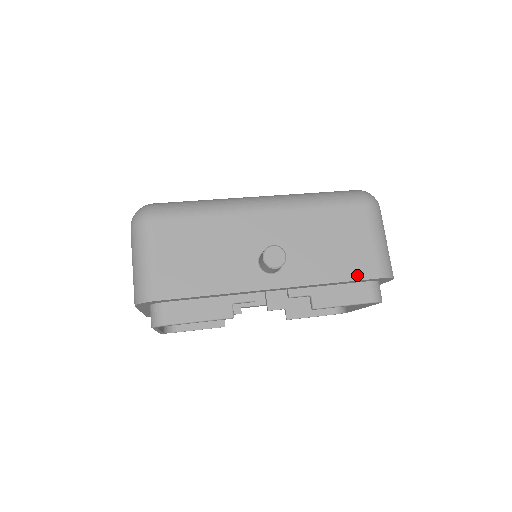
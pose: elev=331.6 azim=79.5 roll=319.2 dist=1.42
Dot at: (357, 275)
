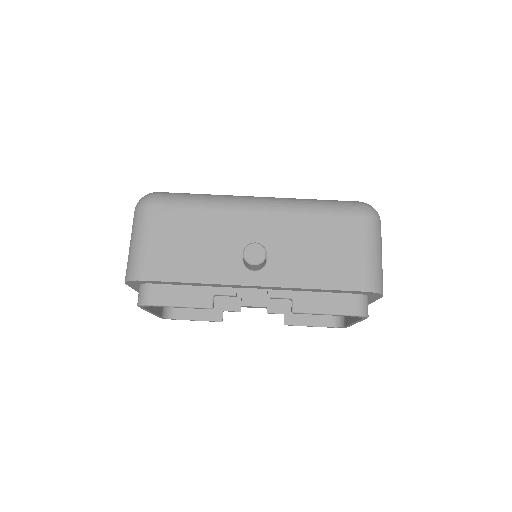
Dot at: (341, 285)
